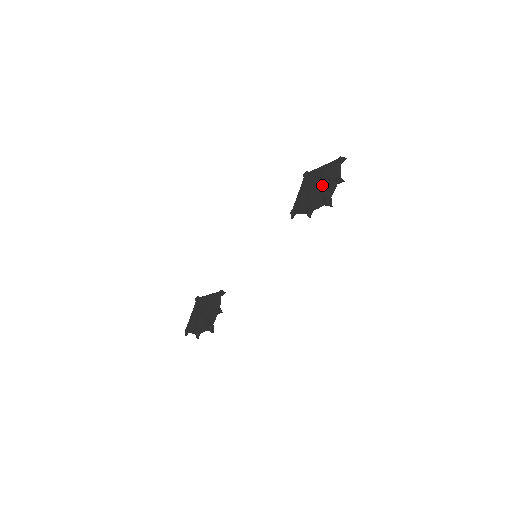
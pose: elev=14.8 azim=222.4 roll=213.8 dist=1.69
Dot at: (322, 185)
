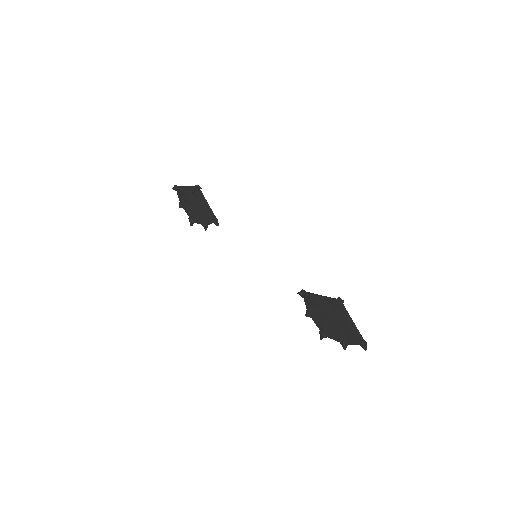
Dot at: (335, 326)
